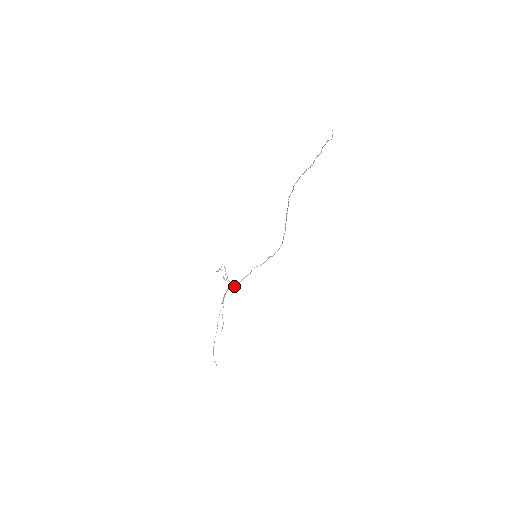
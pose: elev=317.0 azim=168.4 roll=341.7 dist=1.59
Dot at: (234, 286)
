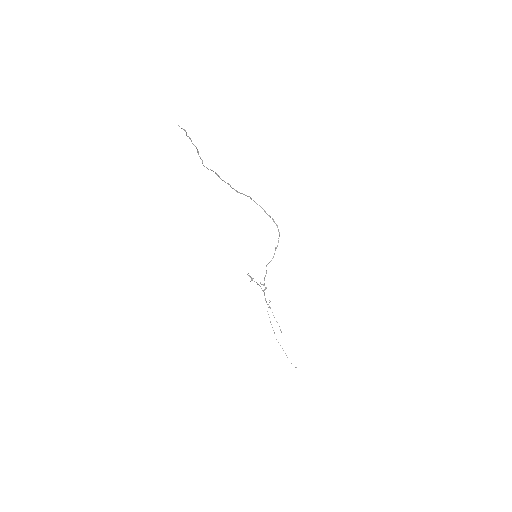
Dot at: (263, 290)
